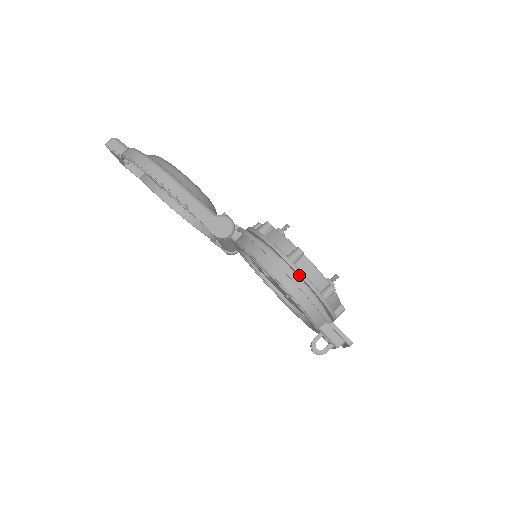
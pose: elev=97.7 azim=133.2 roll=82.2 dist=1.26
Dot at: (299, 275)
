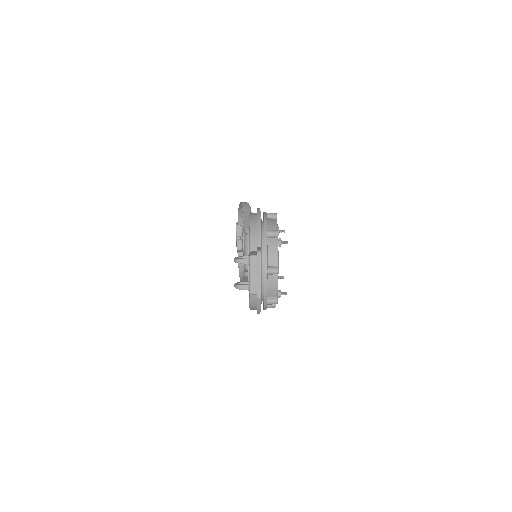
Dot at: (264, 216)
